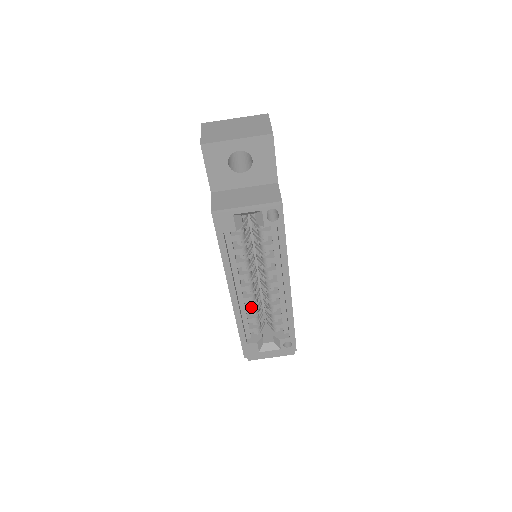
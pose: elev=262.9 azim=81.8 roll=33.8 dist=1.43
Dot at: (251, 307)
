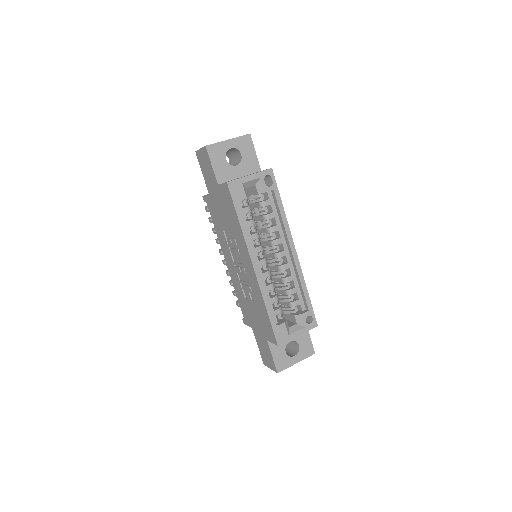
Dot at: (270, 284)
